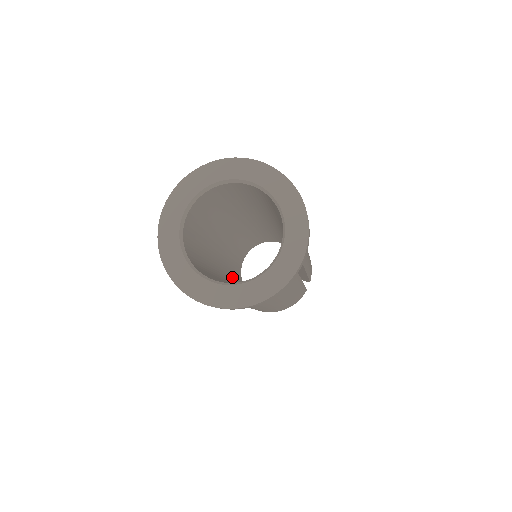
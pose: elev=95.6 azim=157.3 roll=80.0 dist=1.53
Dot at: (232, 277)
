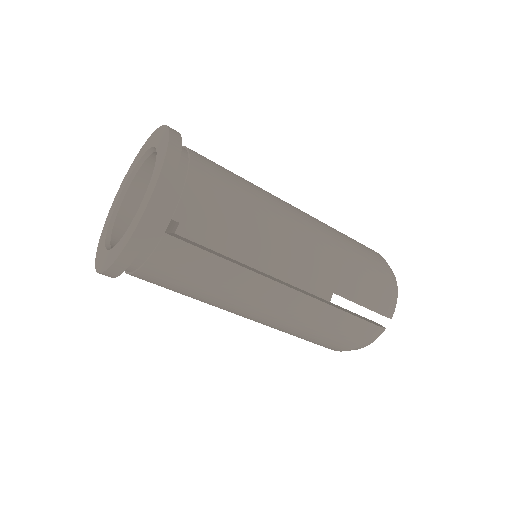
Dot at: occluded
